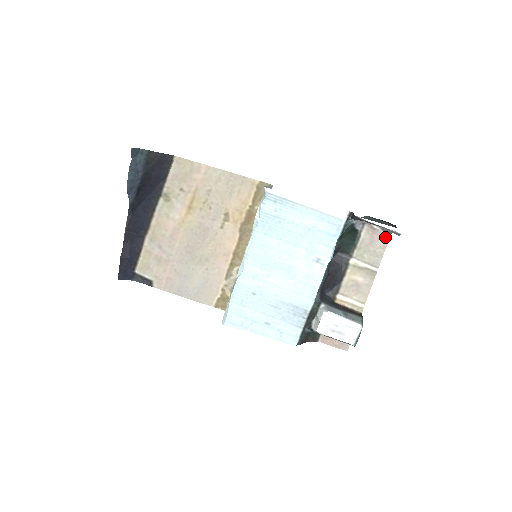
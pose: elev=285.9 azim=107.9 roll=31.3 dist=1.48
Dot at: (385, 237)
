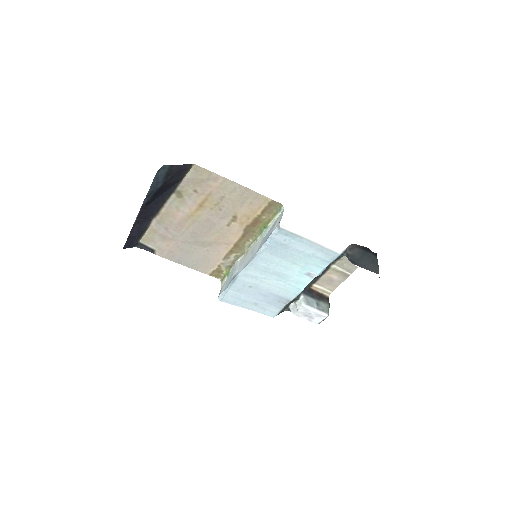
Dot at: occluded
